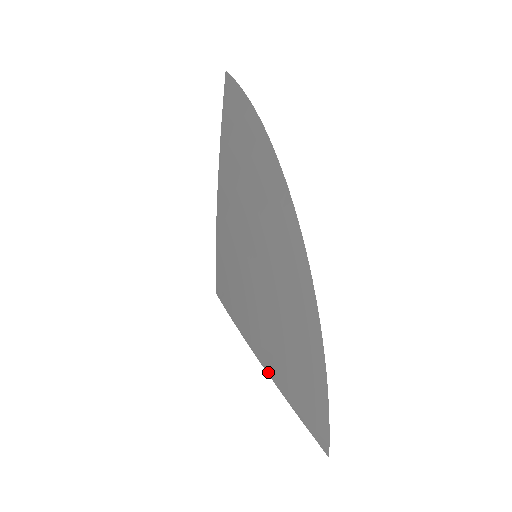
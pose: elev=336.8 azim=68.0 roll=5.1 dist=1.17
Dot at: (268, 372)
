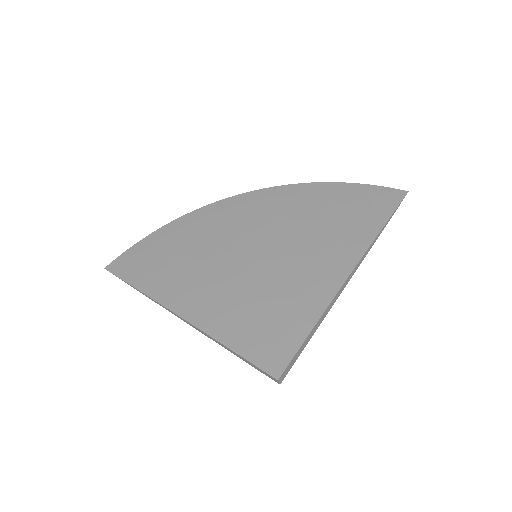
Dot at: (361, 254)
